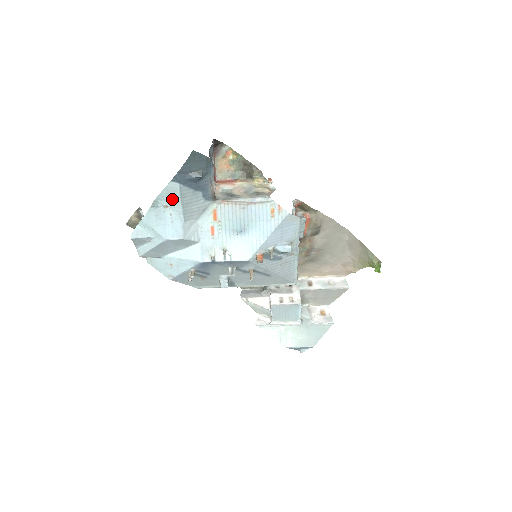
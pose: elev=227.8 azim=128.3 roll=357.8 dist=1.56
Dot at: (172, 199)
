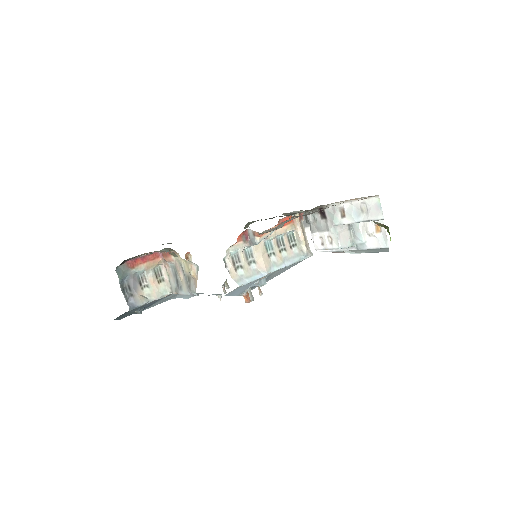
Dot at: occluded
